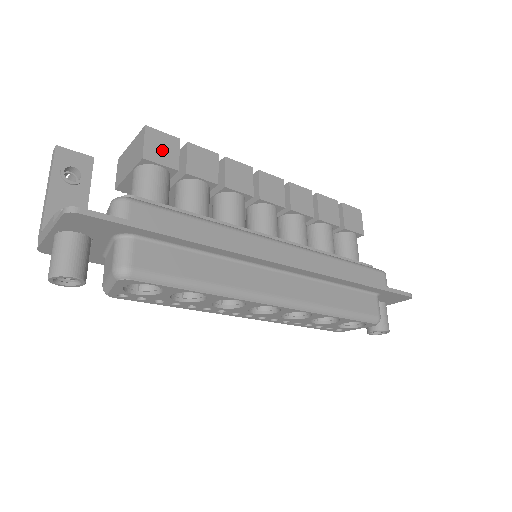
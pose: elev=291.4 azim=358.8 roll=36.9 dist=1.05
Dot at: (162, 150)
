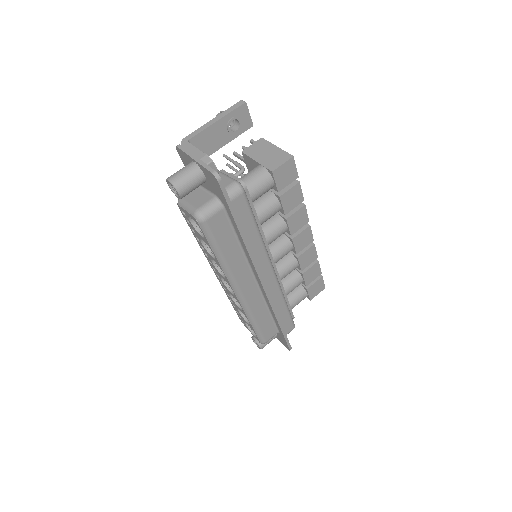
Dot at: (285, 175)
